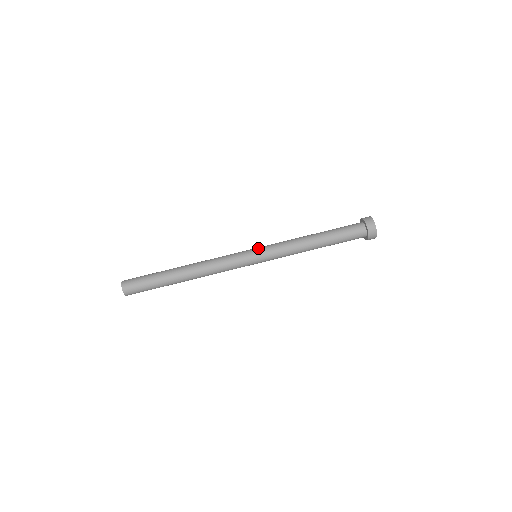
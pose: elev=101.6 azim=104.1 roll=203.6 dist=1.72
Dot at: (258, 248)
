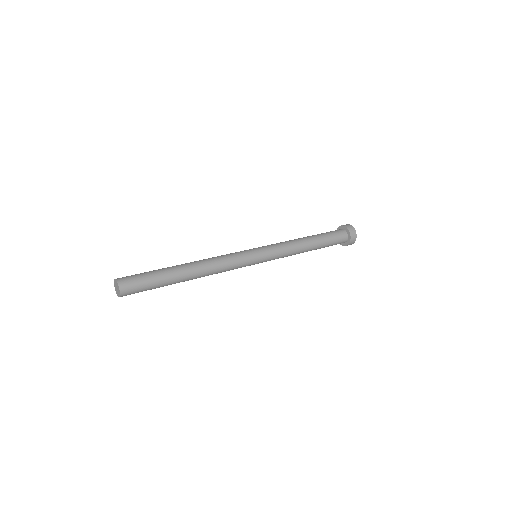
Dot at: occluded
